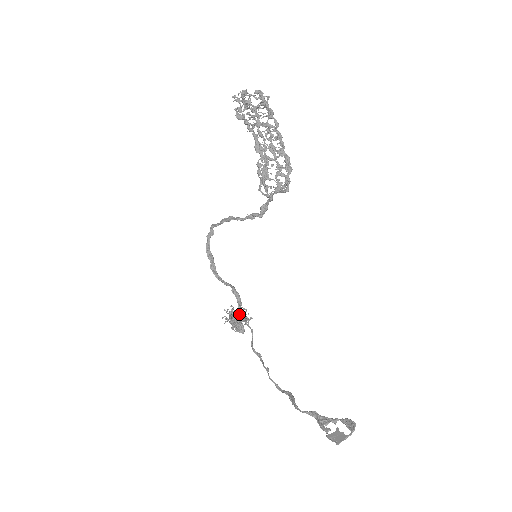
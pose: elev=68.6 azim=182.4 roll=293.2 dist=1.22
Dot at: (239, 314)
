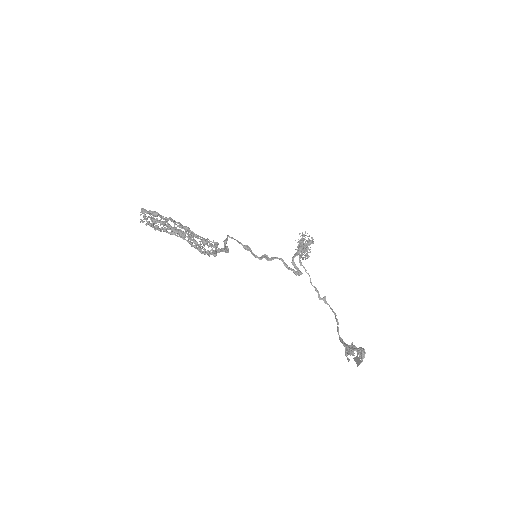
Dot at: (288, 269)
